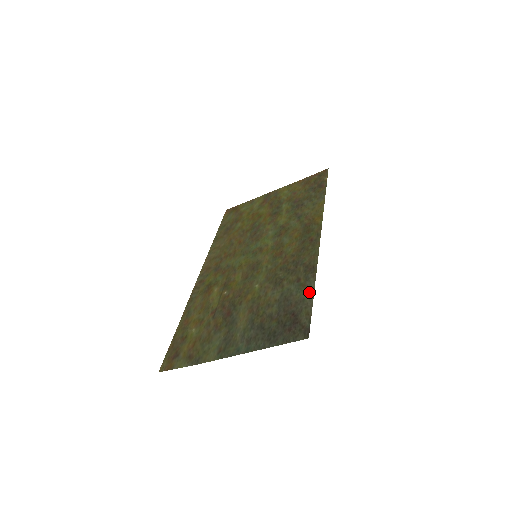
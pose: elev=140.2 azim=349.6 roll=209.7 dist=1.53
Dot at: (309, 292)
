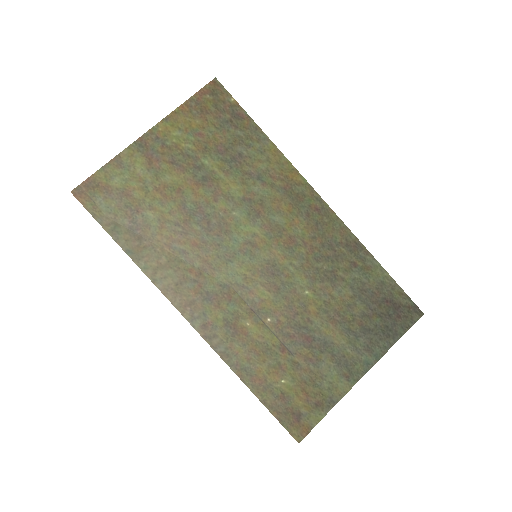
Dot at: (381, 273)
